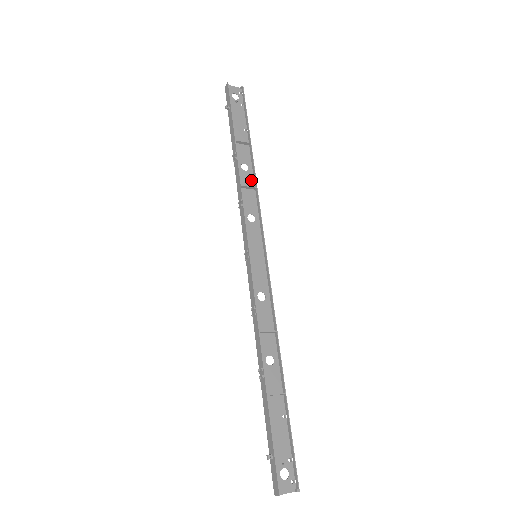
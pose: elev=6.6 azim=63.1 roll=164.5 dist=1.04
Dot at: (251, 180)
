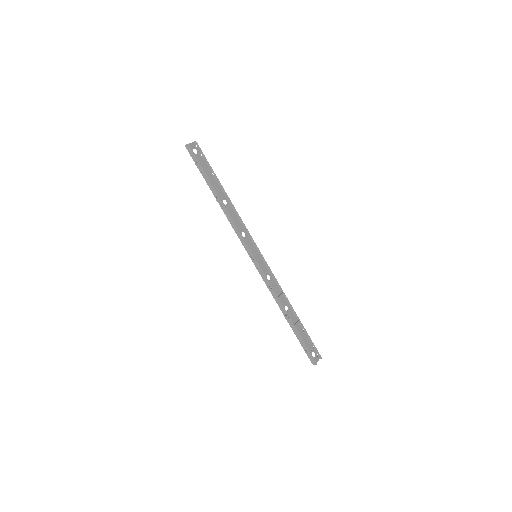
Dot at: (231, 209)
